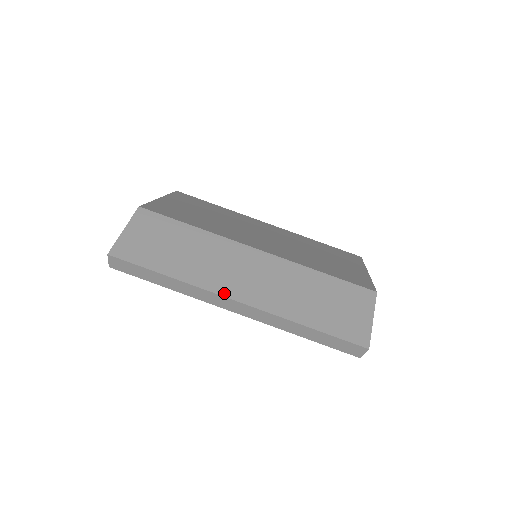
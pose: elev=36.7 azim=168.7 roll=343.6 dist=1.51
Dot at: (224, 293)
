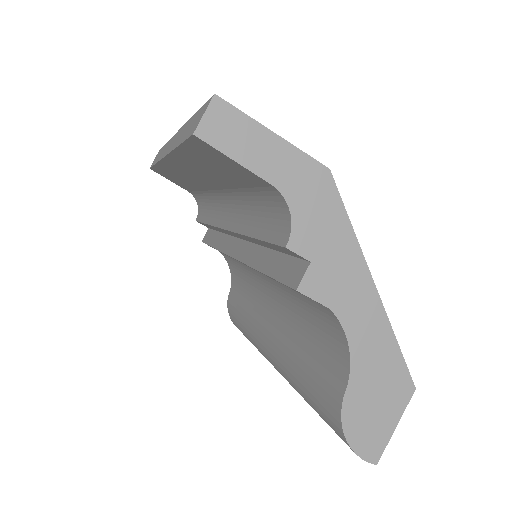
Dot at: occluded
